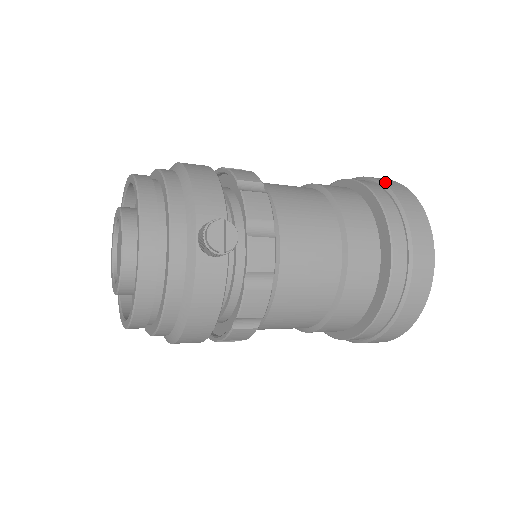
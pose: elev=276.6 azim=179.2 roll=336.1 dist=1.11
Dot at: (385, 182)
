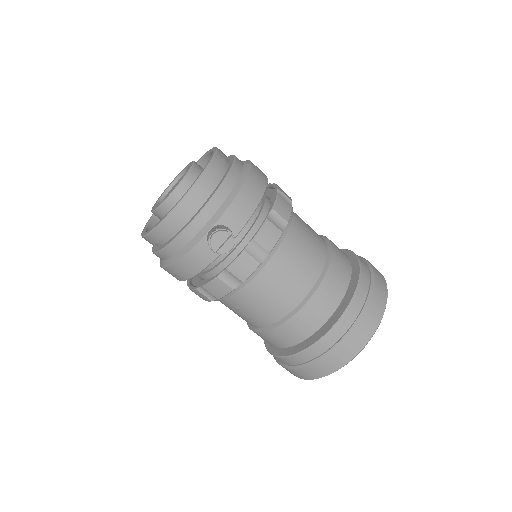
Dot at: (376, 284)
